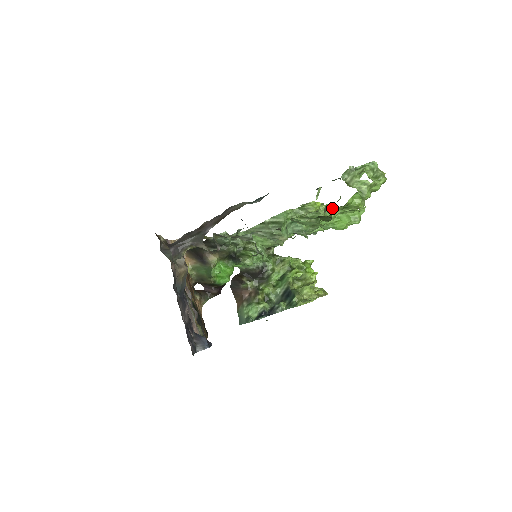
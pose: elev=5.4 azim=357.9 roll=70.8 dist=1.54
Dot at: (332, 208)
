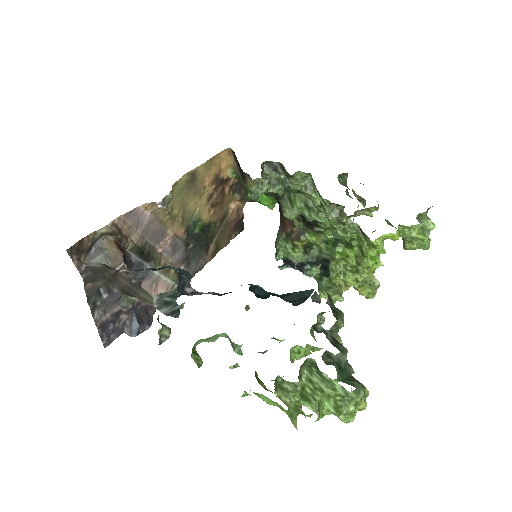
Dot at: occluded
